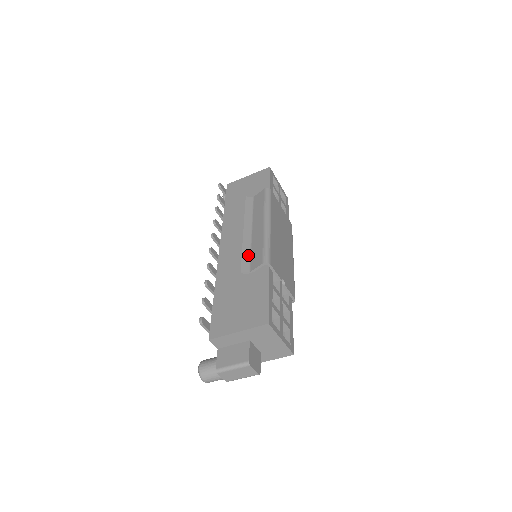
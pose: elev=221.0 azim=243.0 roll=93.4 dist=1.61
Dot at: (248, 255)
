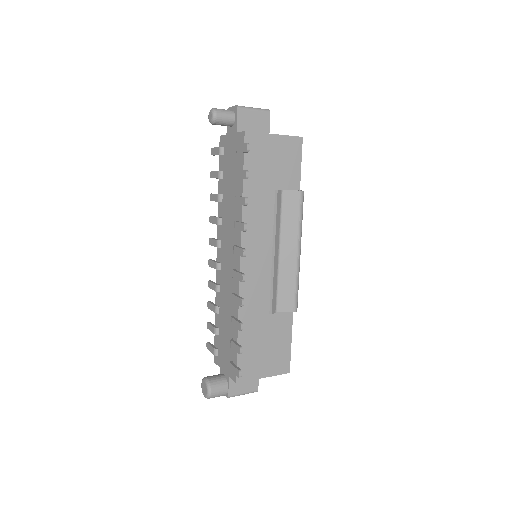
Dot at: (276, 290)
